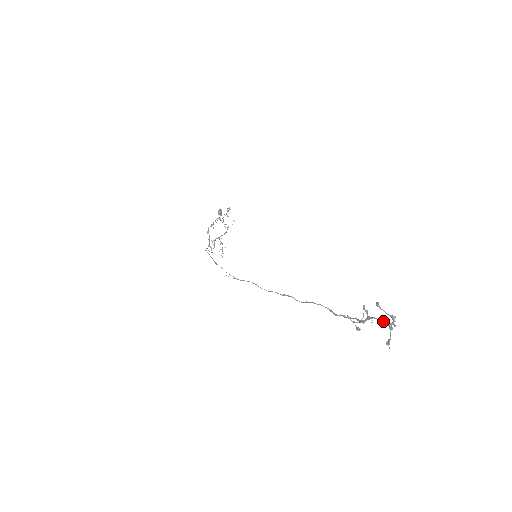
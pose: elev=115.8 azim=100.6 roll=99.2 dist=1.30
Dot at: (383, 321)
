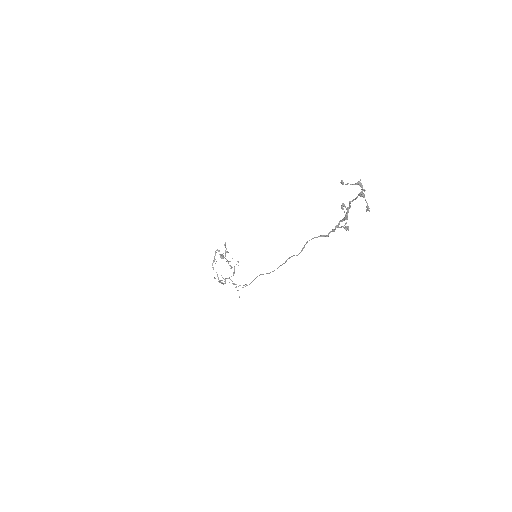
Dot at: (356, 197)
